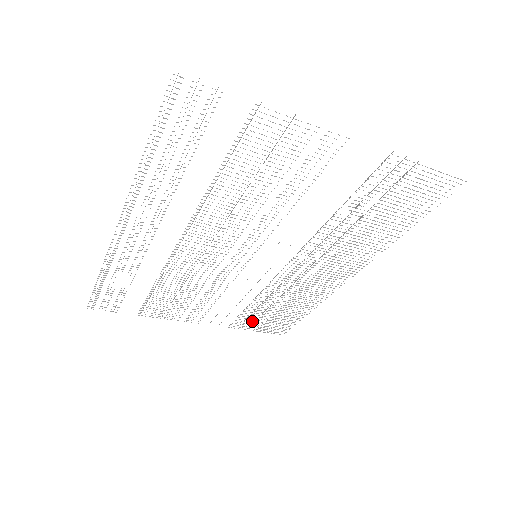
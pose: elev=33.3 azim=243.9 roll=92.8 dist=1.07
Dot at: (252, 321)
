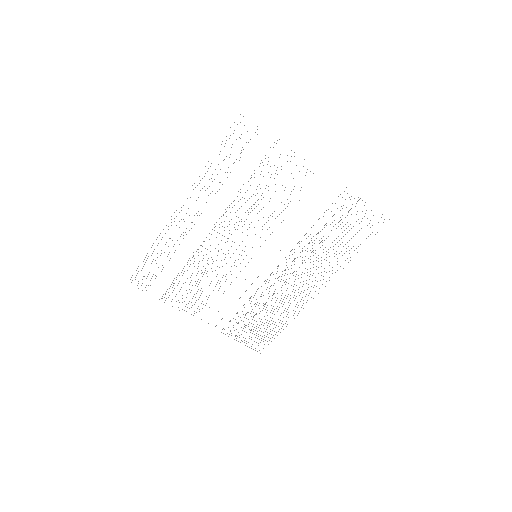
Dot at: occluded
